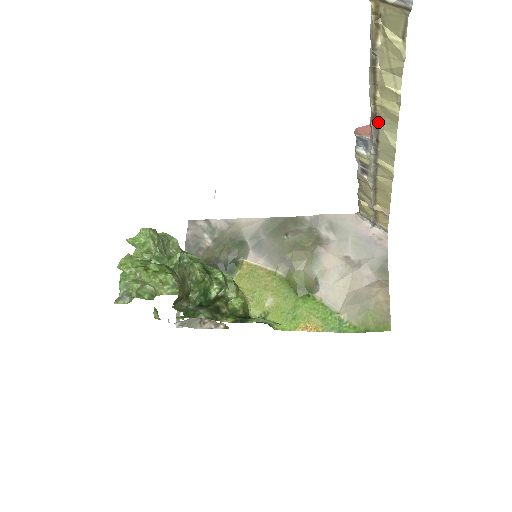
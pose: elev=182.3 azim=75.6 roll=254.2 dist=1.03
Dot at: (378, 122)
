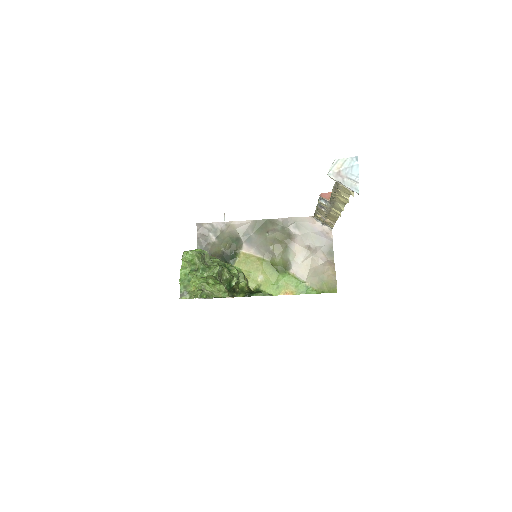
Dot at: (335, 200)
